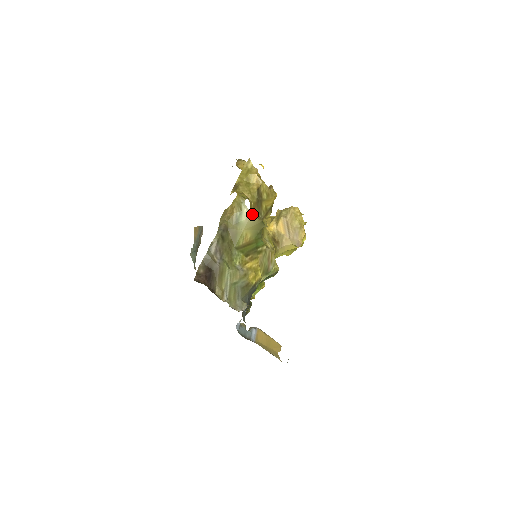
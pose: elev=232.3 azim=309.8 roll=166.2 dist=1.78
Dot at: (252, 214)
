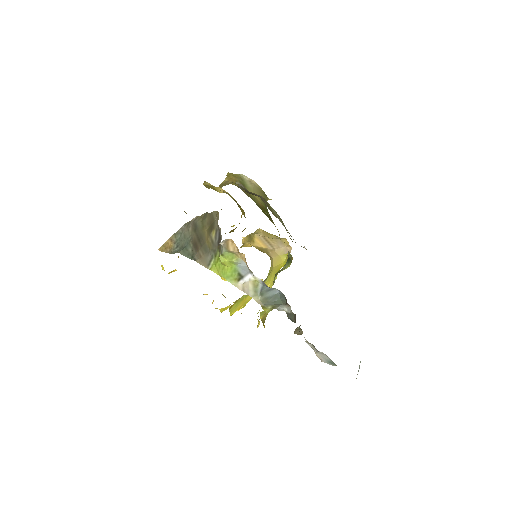
Dot at: occluded
